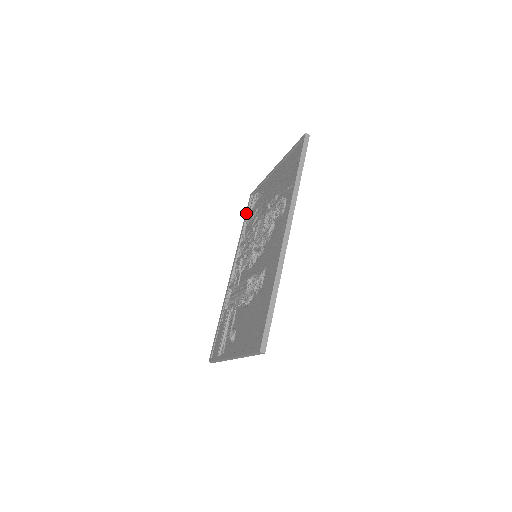
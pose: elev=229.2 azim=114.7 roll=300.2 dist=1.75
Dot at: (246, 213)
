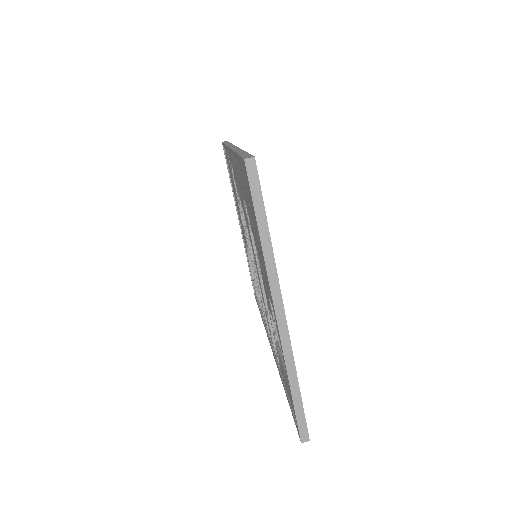
Dot at: occluded
